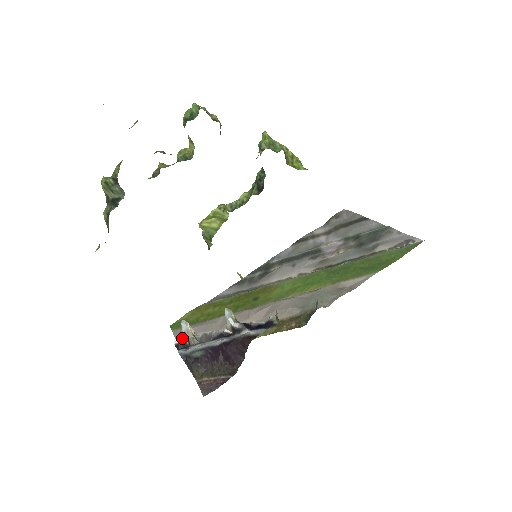
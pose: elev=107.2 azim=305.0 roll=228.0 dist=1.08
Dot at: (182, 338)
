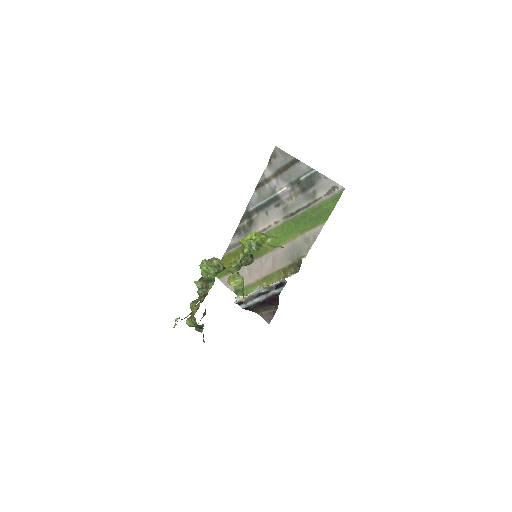
Dot at: (230, 286)
